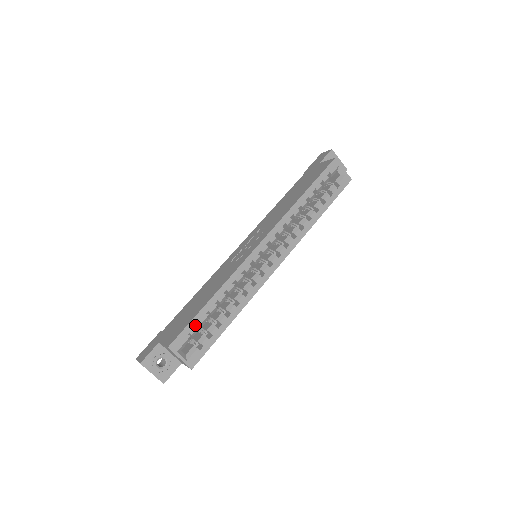
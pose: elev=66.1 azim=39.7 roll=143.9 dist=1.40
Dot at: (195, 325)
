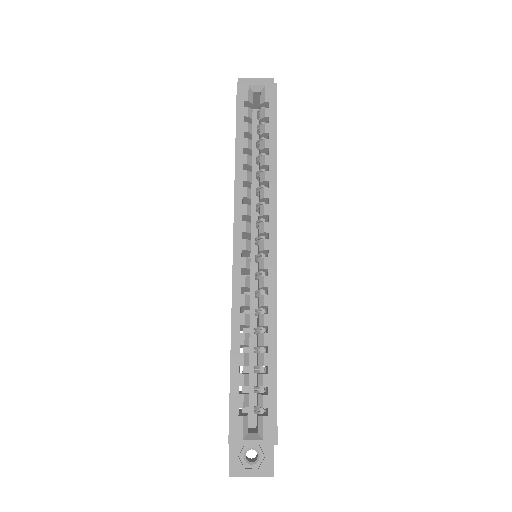
Dot at: (238, 394)
